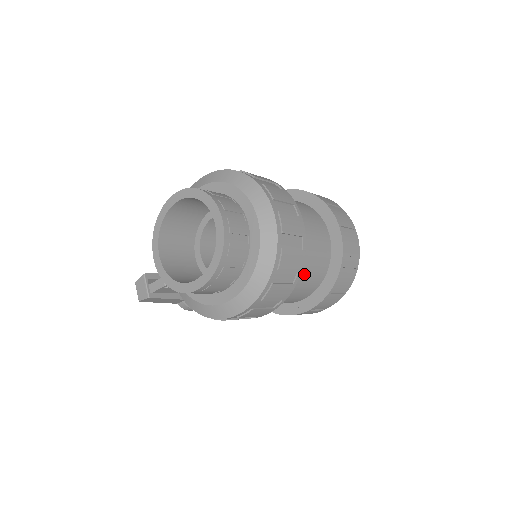
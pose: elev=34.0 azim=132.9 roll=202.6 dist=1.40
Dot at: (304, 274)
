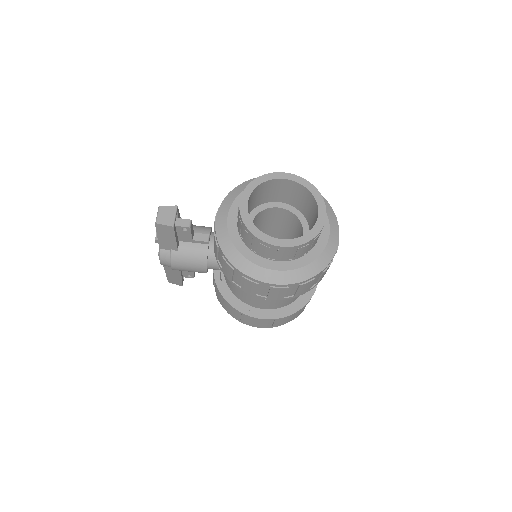
Dot at: occluded
